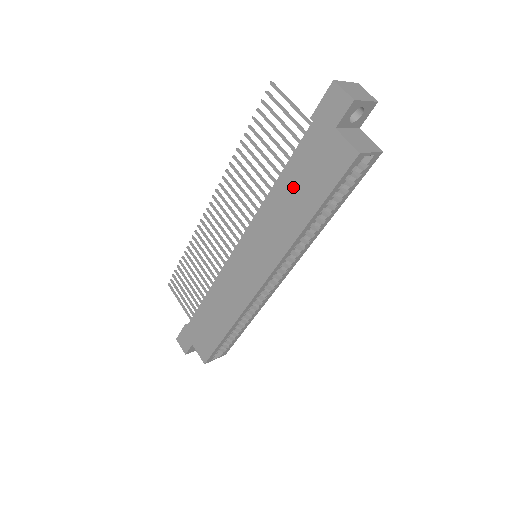
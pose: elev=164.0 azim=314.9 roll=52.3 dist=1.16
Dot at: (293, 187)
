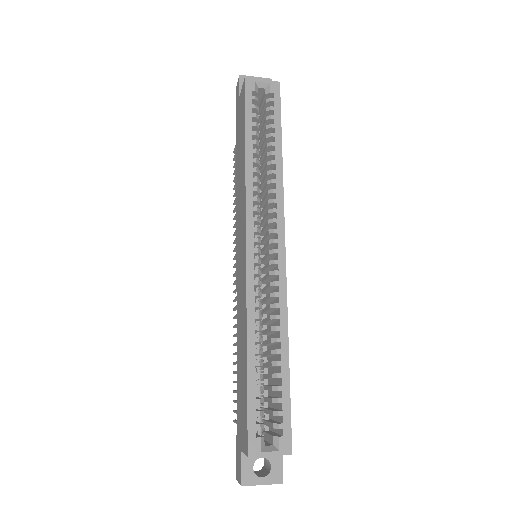
Dot at: (239, 156)
